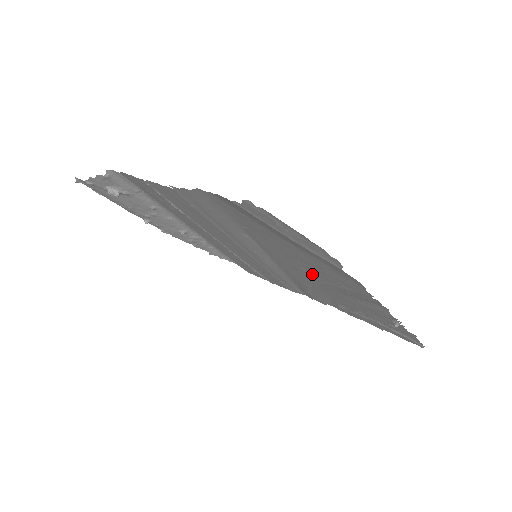
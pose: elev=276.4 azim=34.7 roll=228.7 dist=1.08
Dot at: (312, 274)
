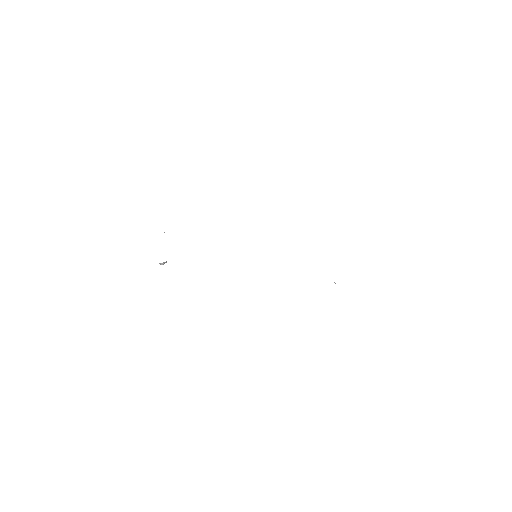
Dot at: occluded
